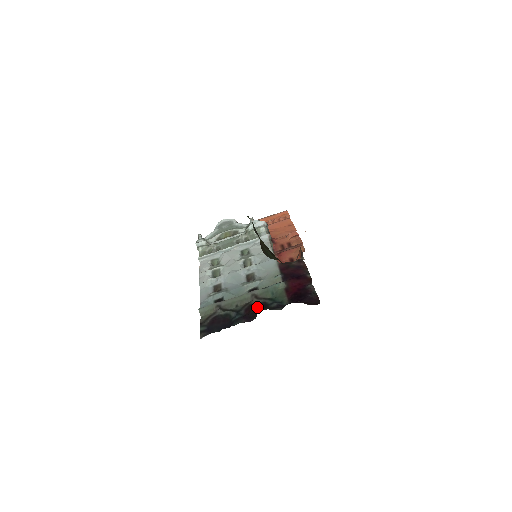
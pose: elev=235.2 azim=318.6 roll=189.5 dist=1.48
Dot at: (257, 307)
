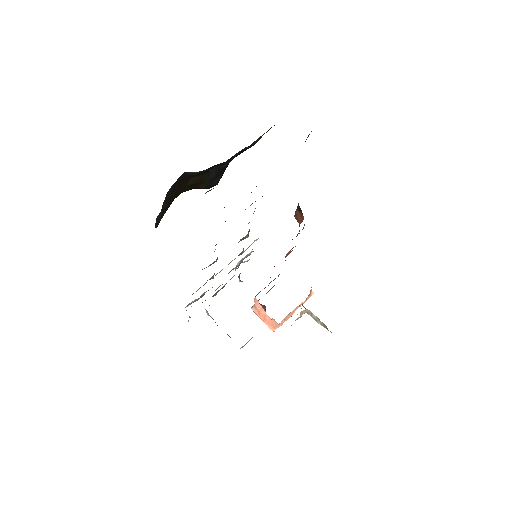
Dot at: occluded
